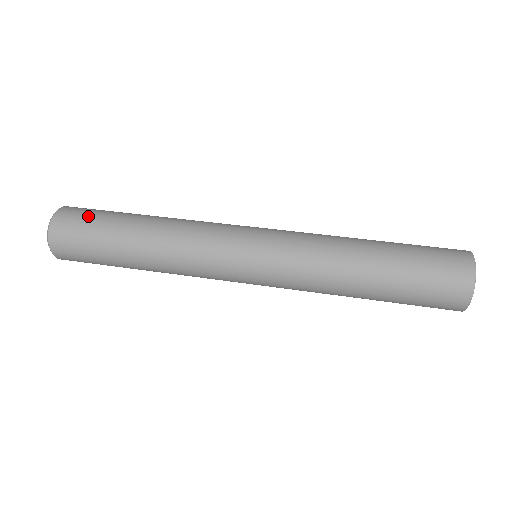
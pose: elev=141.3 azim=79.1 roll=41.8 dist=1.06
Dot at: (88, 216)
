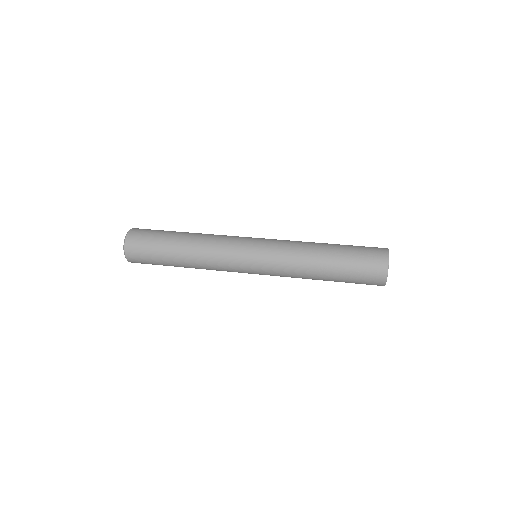
Dot at: (152, 230)
